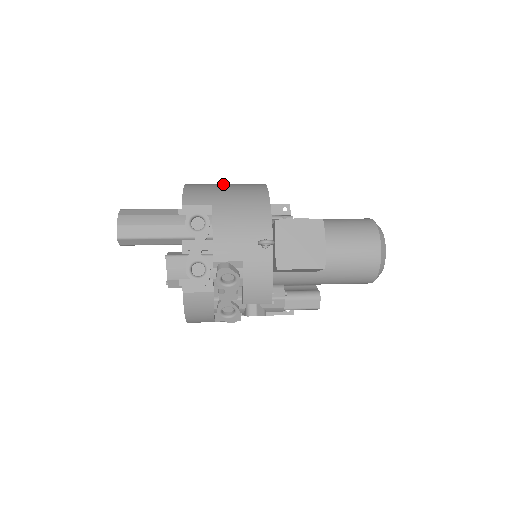
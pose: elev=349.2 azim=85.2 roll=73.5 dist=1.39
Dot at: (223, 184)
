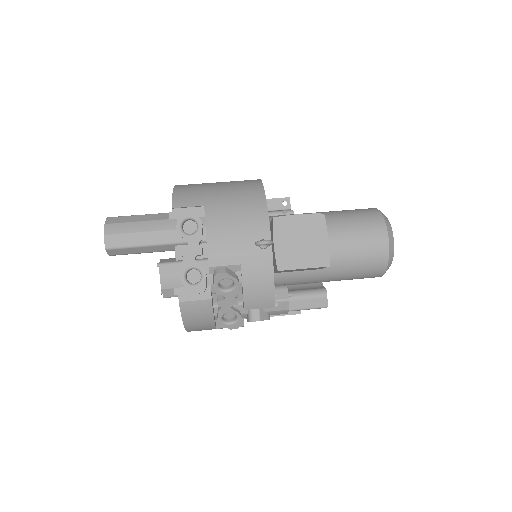
Dot at: occluded
